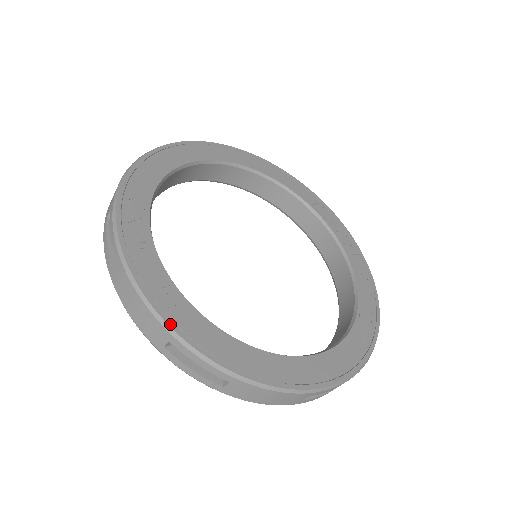
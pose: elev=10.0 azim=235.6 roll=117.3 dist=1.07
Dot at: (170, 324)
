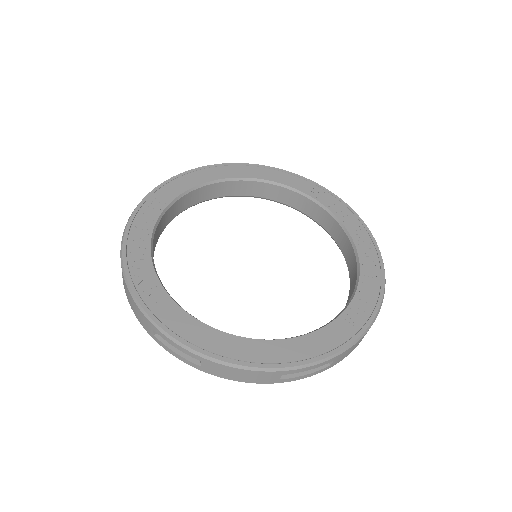
Dot at: (151, 316)
